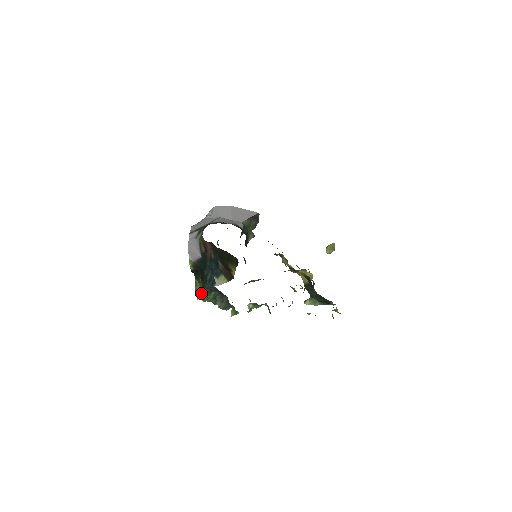
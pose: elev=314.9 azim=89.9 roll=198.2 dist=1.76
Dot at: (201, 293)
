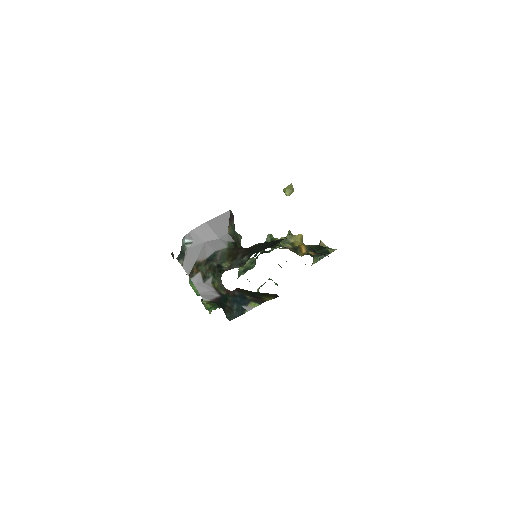
Dot at: (228, 319)
